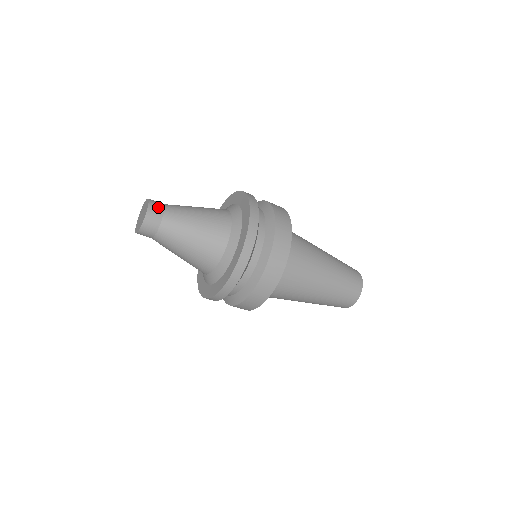
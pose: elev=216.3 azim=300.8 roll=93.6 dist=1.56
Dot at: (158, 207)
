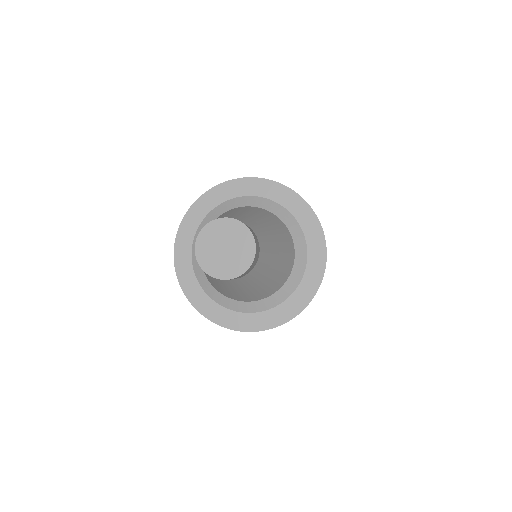
Dot at: (256, 239)
